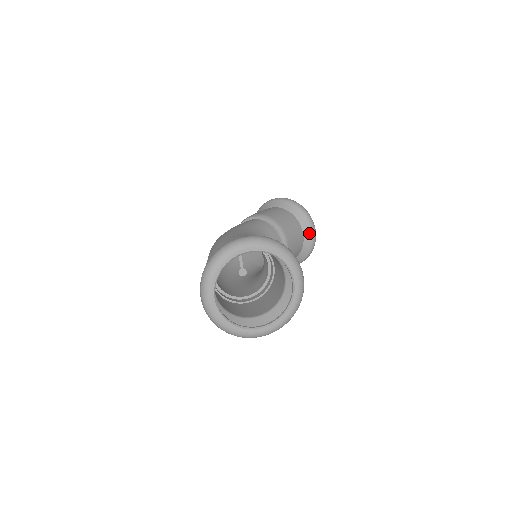
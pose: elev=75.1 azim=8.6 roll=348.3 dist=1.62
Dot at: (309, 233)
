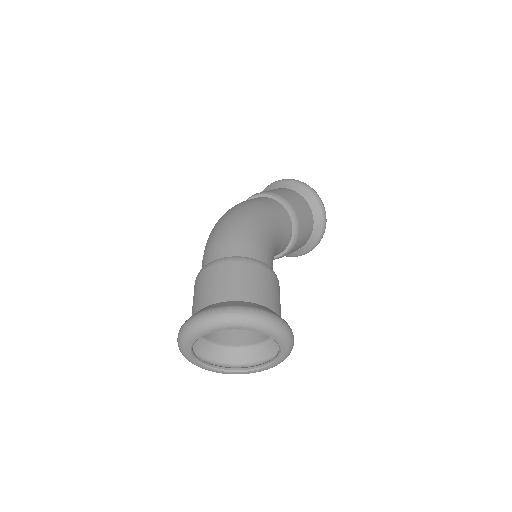
Dot at: (305, 250)
